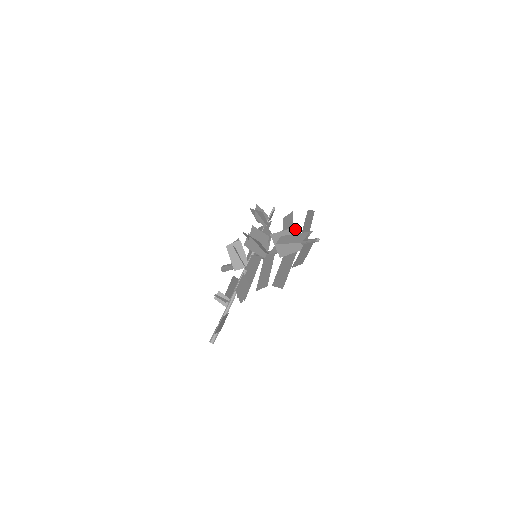
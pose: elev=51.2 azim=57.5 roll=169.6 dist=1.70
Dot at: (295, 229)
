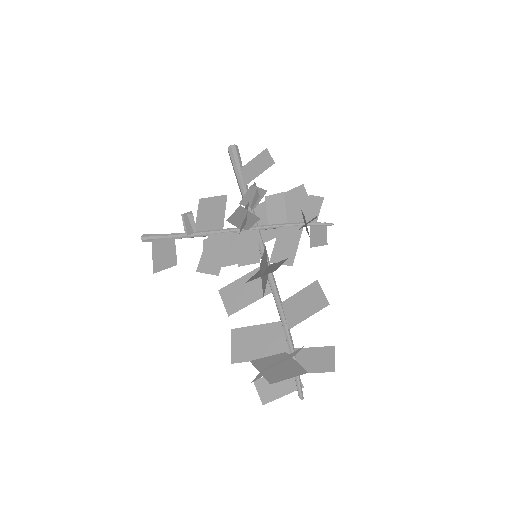
Dot at: (301, 348)
